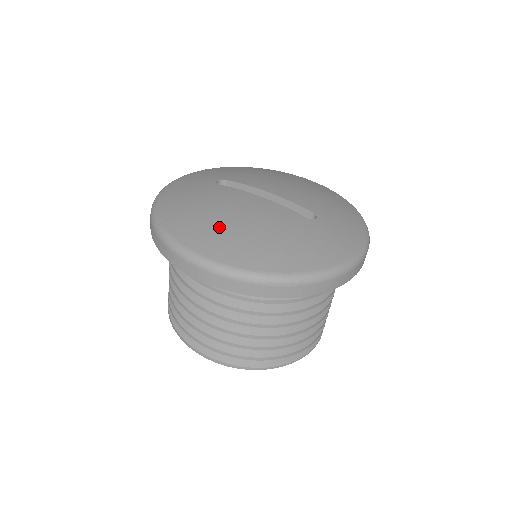
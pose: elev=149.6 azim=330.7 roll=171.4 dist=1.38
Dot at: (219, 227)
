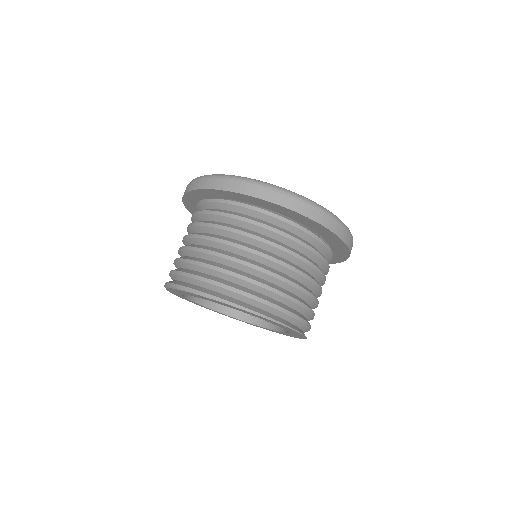
Dot at: occluded
